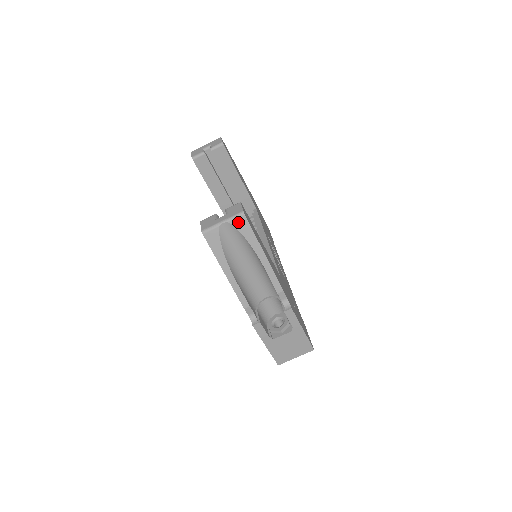
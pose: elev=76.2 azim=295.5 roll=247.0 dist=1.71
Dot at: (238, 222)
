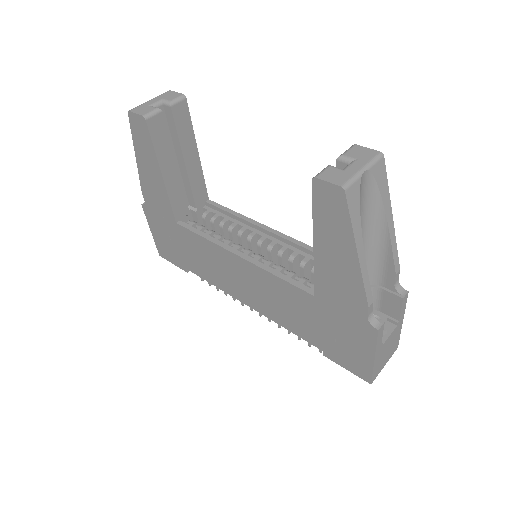
Dot at: (377, 169)
